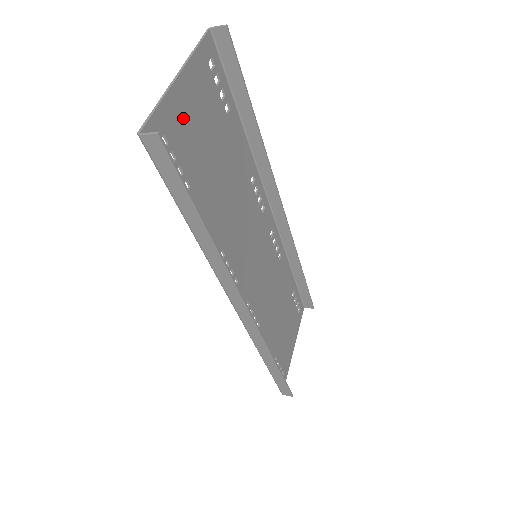
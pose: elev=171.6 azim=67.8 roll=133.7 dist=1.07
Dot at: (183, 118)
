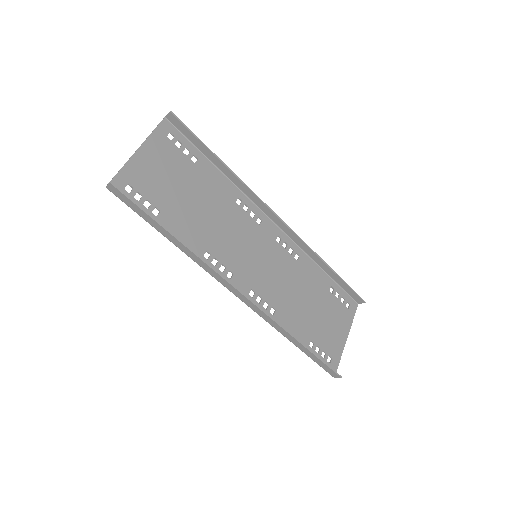
Dot at: (146, 172)
